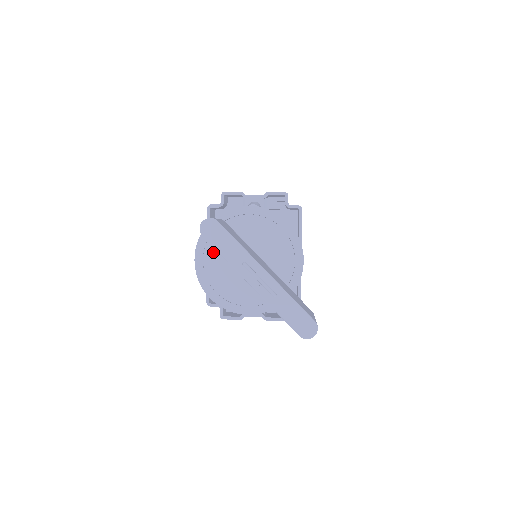
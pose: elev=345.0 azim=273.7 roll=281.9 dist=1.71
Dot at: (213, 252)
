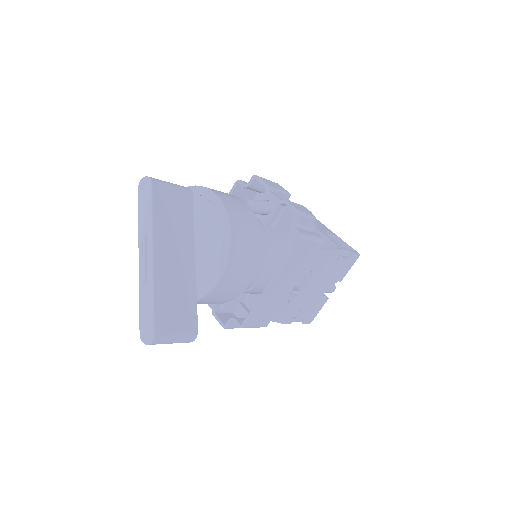
Dot at: occluded
